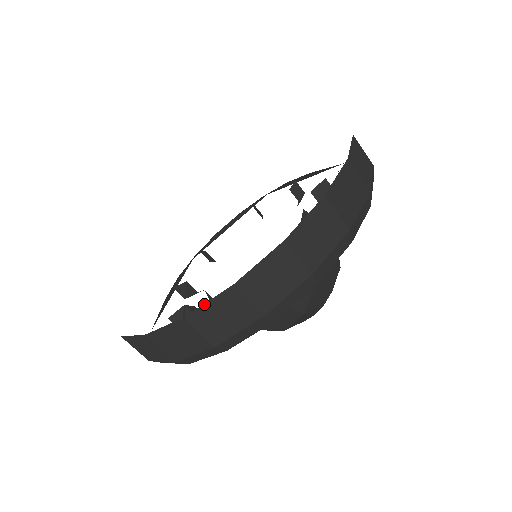
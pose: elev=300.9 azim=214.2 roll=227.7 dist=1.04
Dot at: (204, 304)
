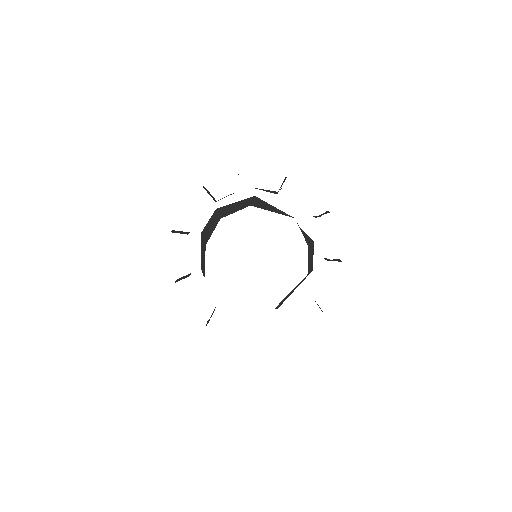
Dot at: occluded
